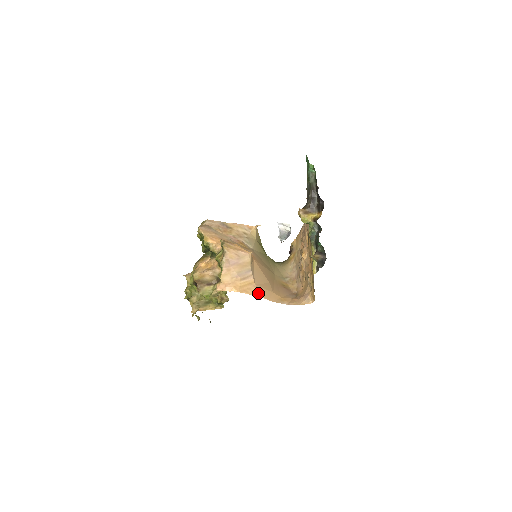
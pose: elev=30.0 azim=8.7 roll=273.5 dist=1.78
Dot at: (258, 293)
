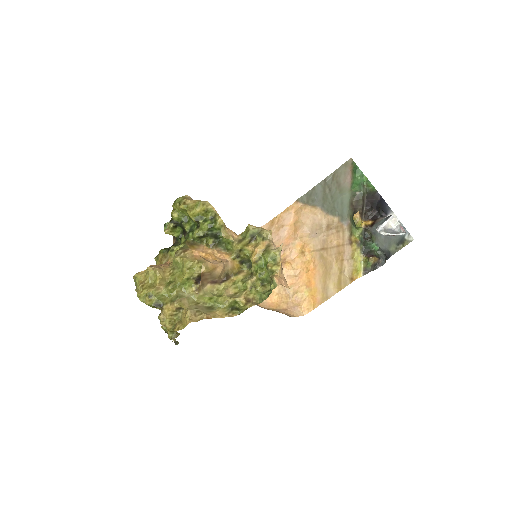
Dot at: occluded
